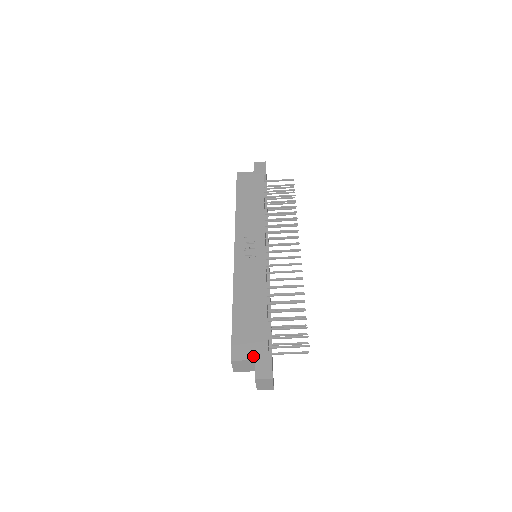
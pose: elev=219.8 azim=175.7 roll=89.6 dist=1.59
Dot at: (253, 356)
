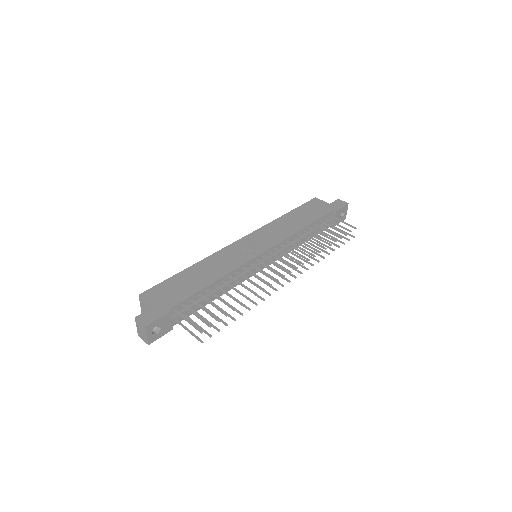
Dot at: (155, 304)
